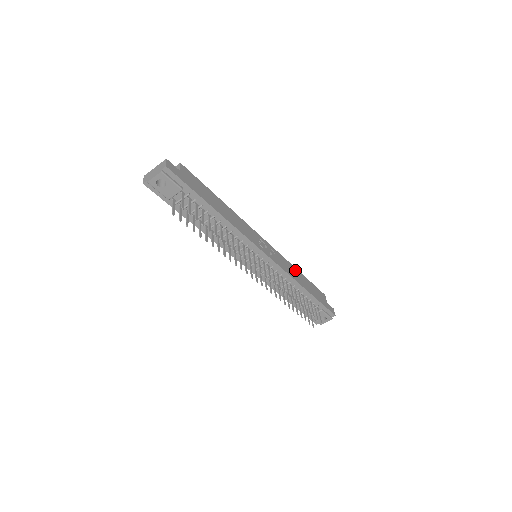
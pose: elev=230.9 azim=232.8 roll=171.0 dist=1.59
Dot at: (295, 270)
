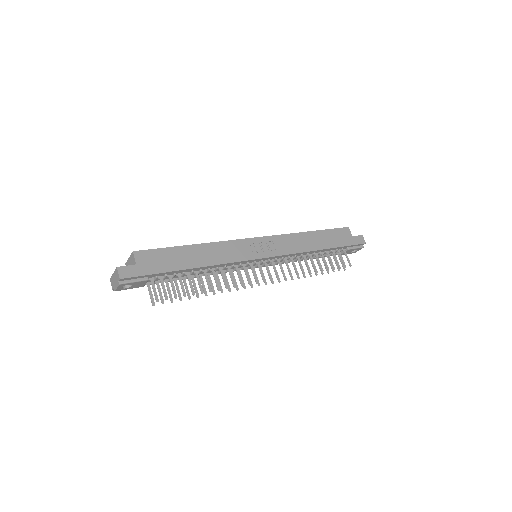
Dot at: (304, 236)
